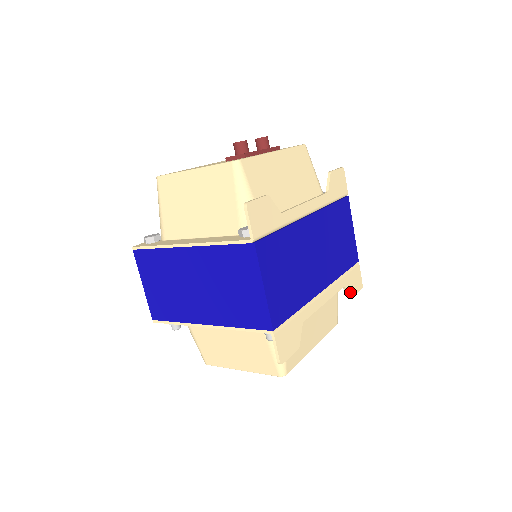
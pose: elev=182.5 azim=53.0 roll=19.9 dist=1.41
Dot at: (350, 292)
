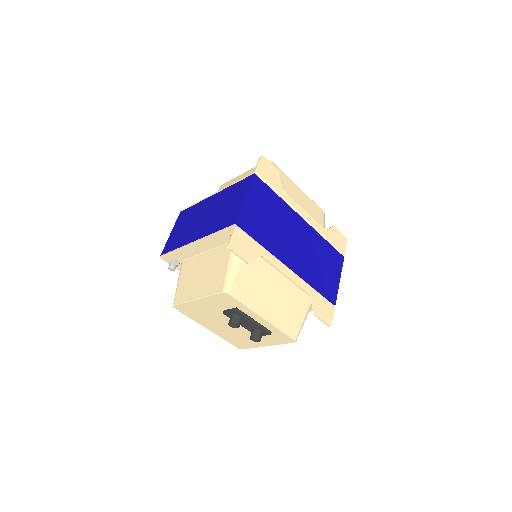
Dot at: (316, 309)
